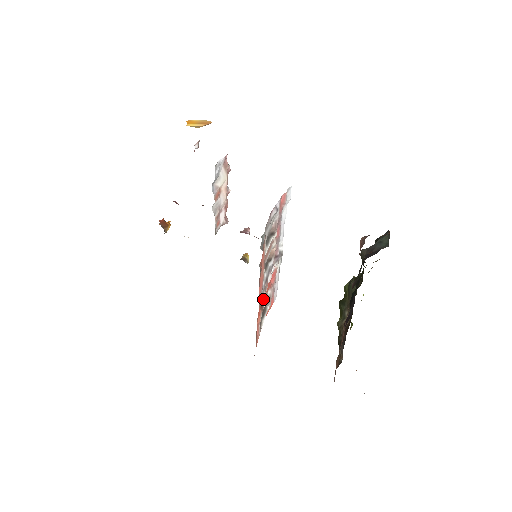
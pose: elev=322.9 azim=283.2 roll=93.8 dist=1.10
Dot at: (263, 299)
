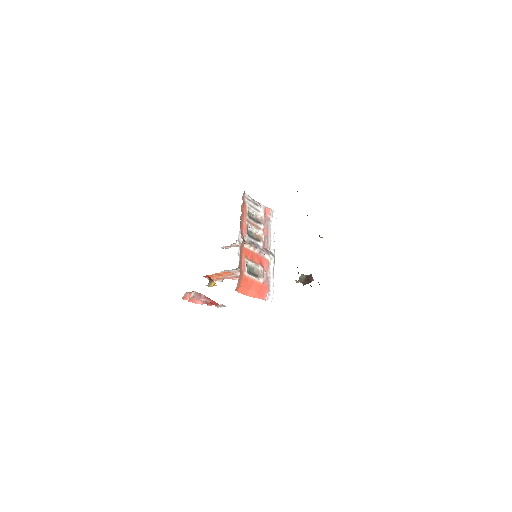
Dot at: (247, 243)
